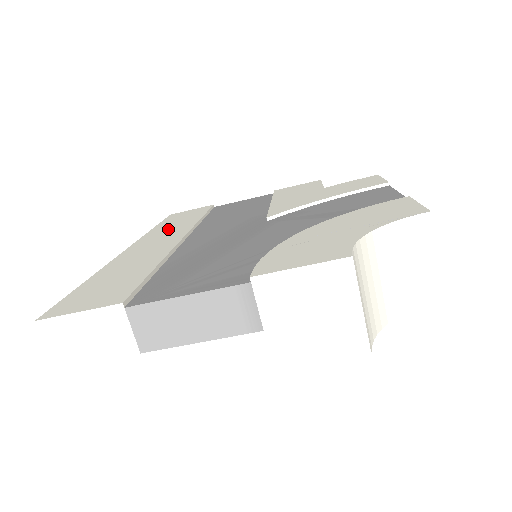
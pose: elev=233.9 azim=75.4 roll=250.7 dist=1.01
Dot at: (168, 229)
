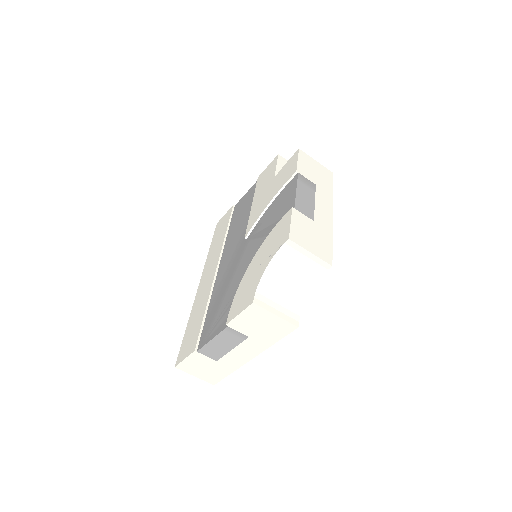
Dot at: (213, 254)
